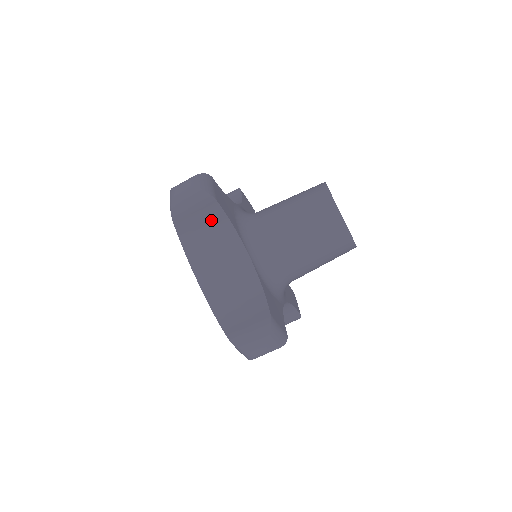
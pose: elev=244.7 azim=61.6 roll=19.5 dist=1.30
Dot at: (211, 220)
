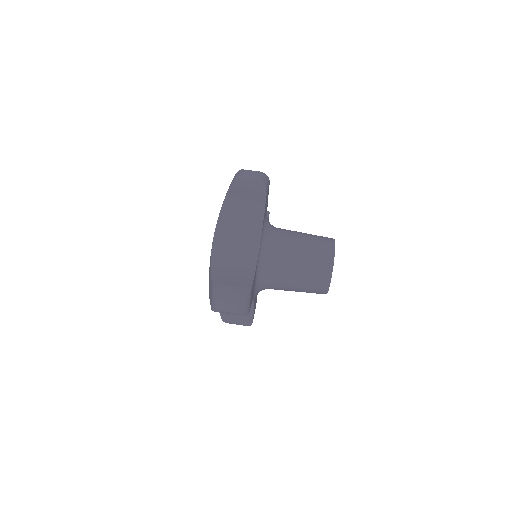
Dot at: (253, 205)
